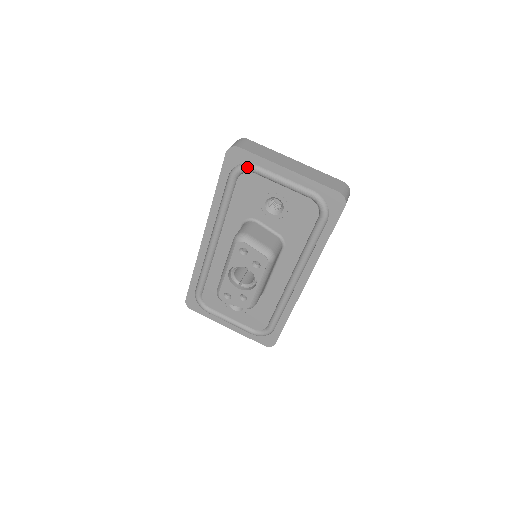
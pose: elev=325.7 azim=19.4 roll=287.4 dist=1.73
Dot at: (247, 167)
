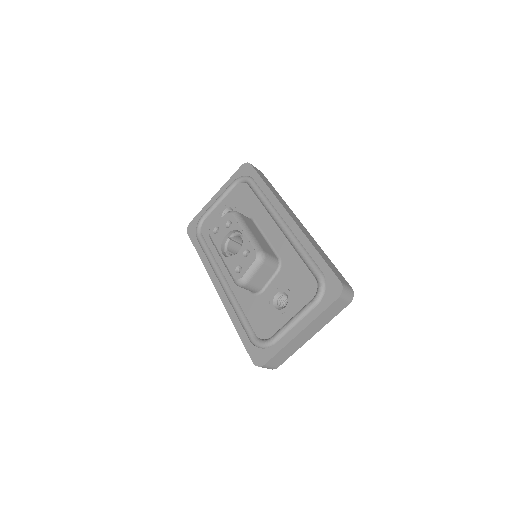
Dot at: (199, 221)
